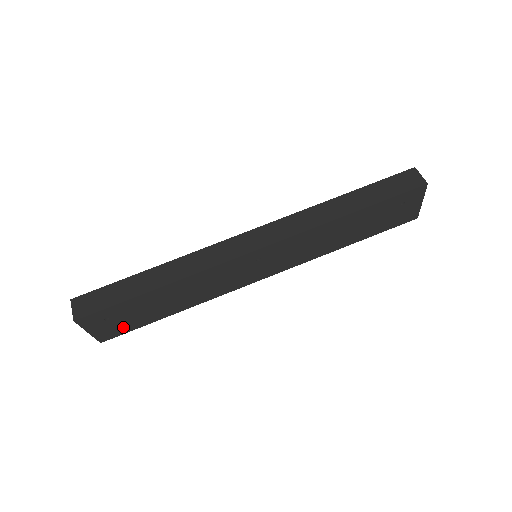
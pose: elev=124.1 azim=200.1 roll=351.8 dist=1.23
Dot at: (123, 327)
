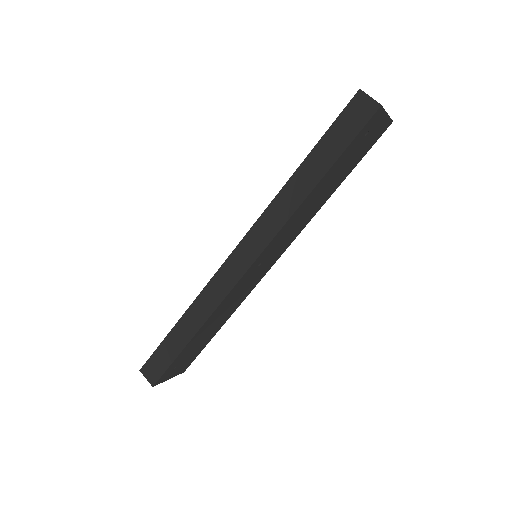
Dot at: (191, 358)
